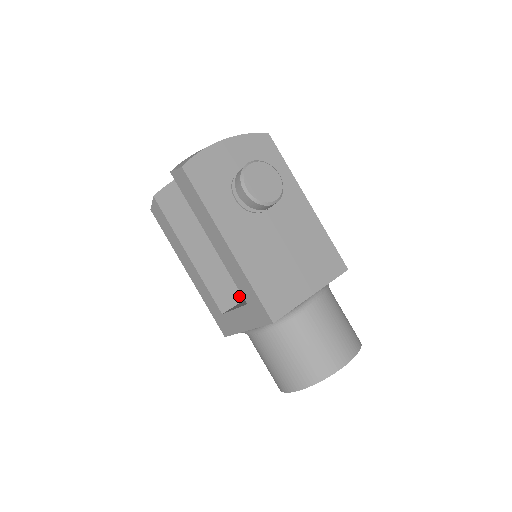
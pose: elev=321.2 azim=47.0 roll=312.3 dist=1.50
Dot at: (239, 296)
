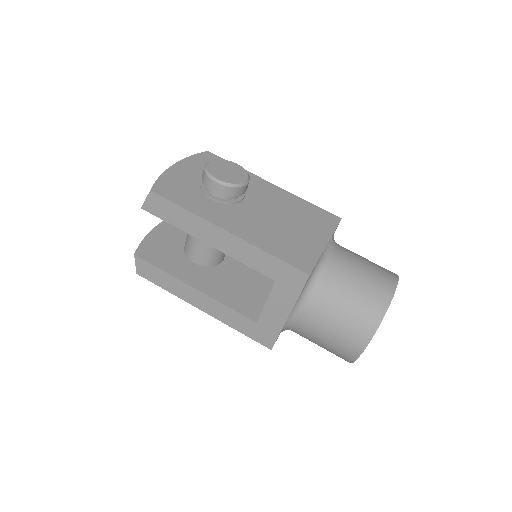
Dot at: (262, 303)
